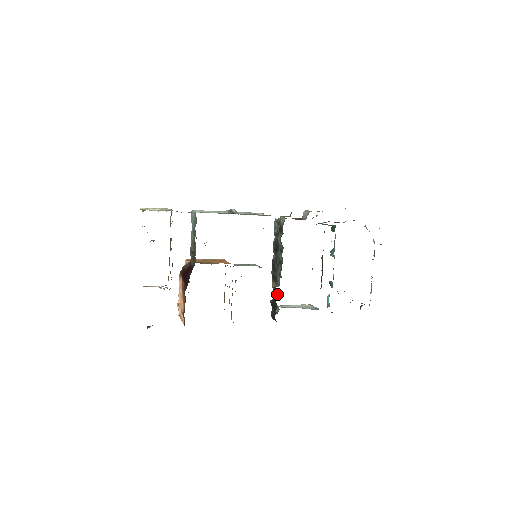
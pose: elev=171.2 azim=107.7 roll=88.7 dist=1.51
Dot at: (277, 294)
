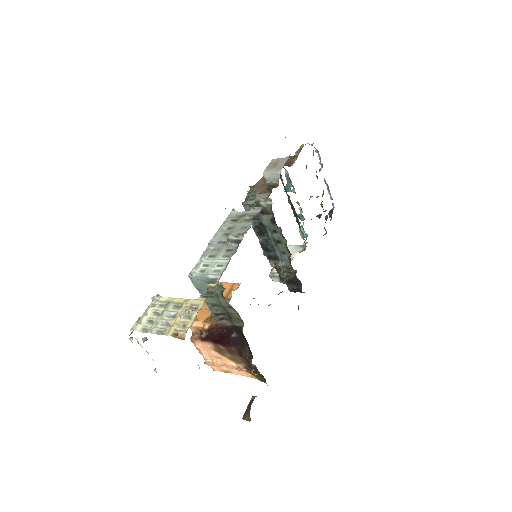
Dot at: (289, 270)
